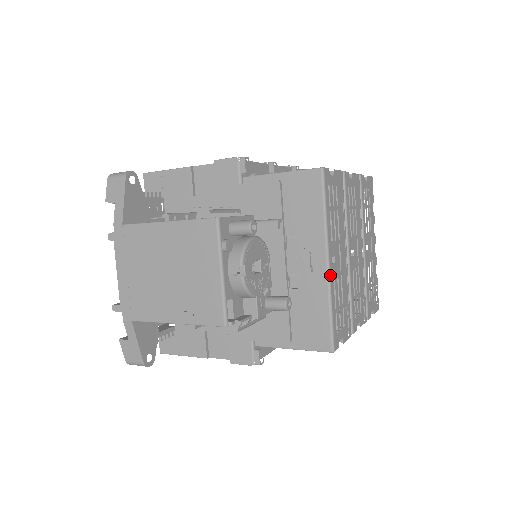
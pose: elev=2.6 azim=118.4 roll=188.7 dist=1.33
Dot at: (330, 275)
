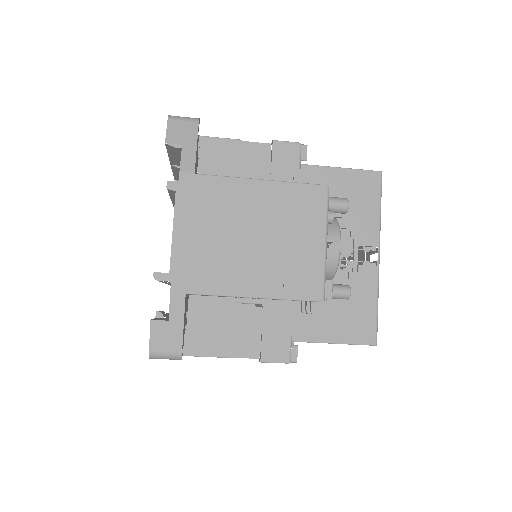
Dot at: occluded
